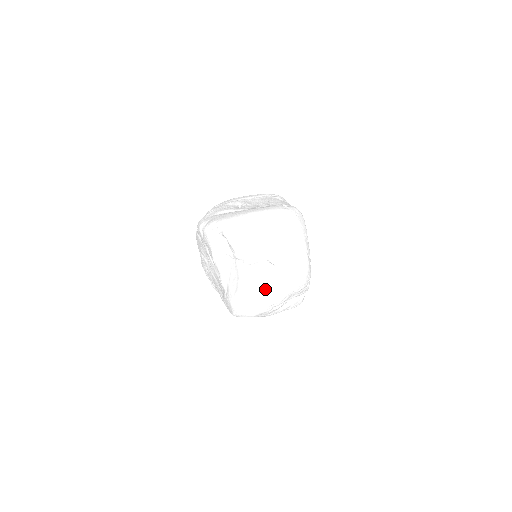
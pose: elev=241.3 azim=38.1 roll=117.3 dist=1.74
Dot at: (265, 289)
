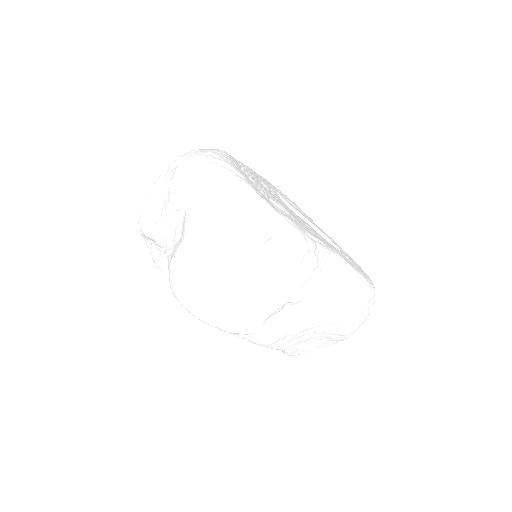
Dot at: (183, 242)
